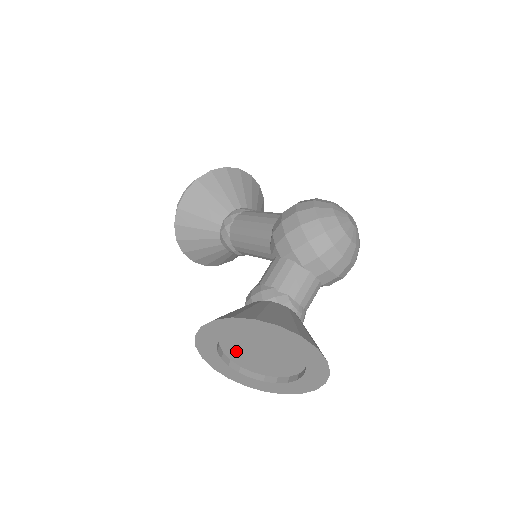
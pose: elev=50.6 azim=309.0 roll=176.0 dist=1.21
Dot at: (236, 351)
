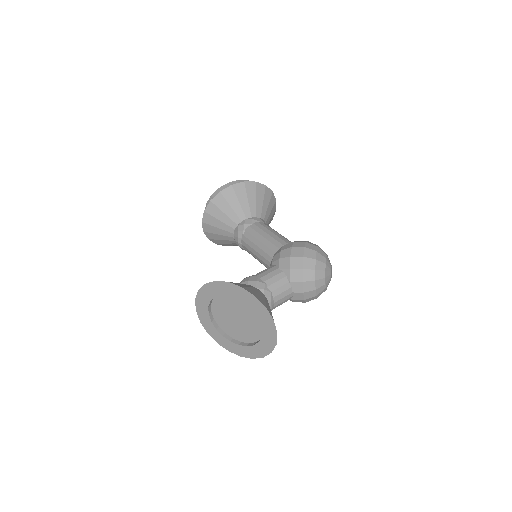
Dot at: (221, 308)
